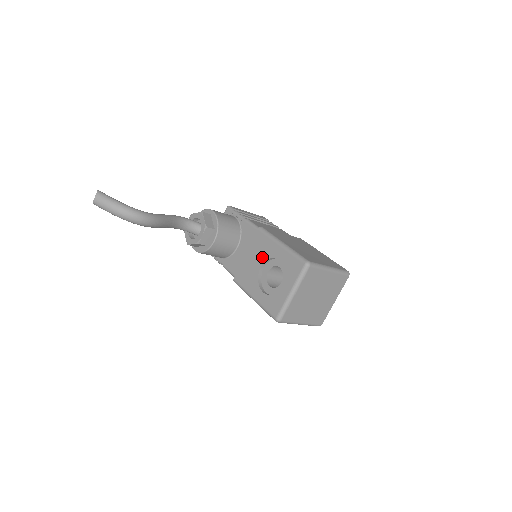
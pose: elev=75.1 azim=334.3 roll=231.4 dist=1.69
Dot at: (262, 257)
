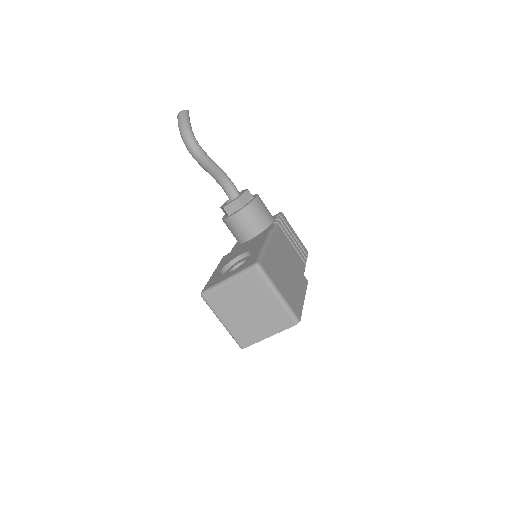
Dot at: (248, 248)
